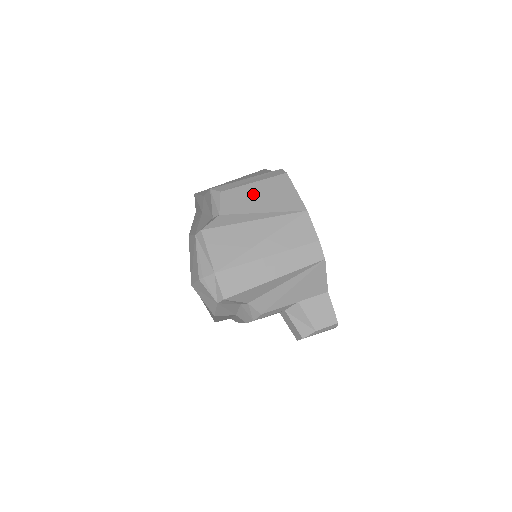
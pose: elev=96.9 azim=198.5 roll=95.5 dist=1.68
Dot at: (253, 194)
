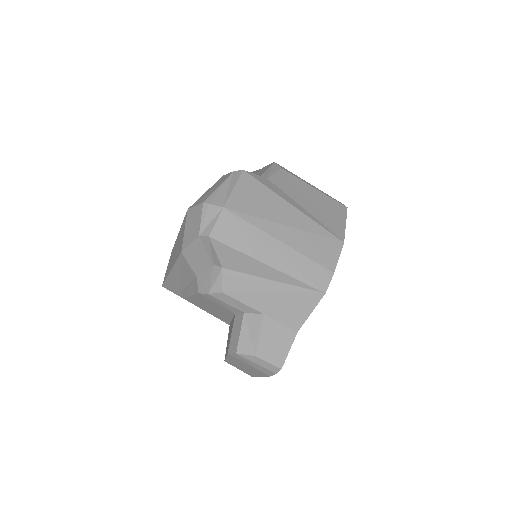
Dot at: (308, 193)
